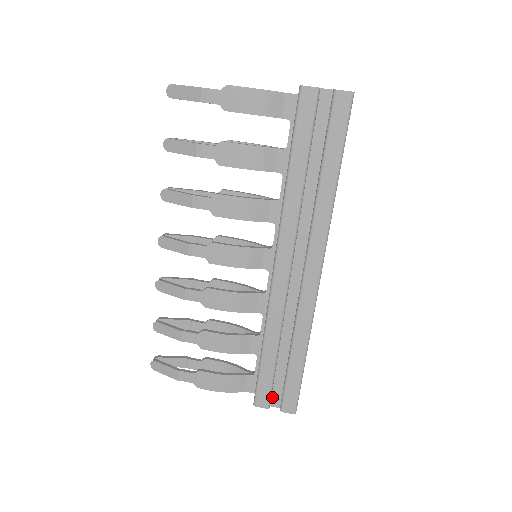
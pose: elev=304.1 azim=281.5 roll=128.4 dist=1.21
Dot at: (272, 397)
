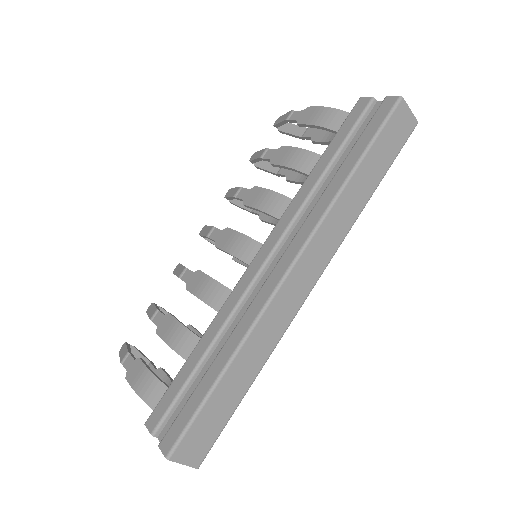
Dot at: (167, 425)
